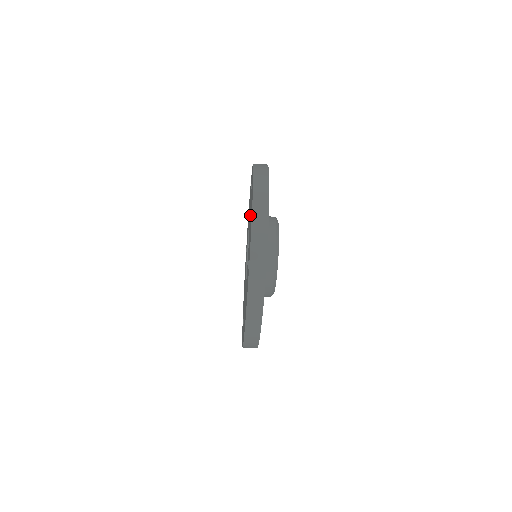
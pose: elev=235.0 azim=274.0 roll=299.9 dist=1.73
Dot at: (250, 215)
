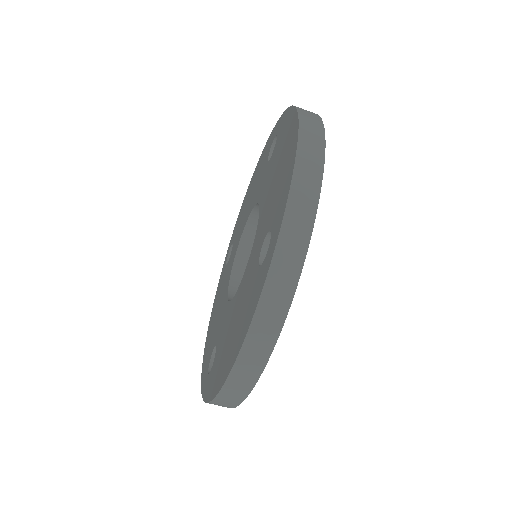
Dot at: (271, 180)
